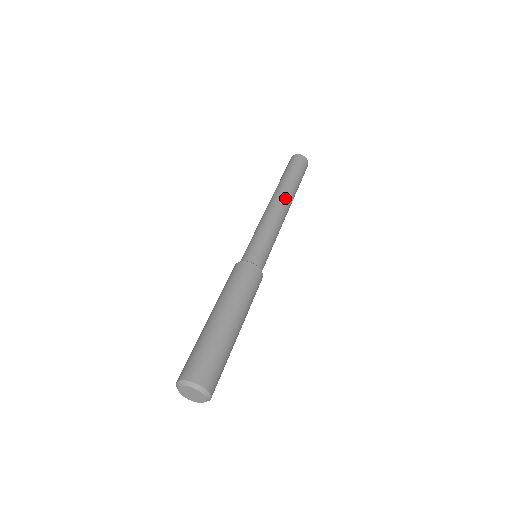
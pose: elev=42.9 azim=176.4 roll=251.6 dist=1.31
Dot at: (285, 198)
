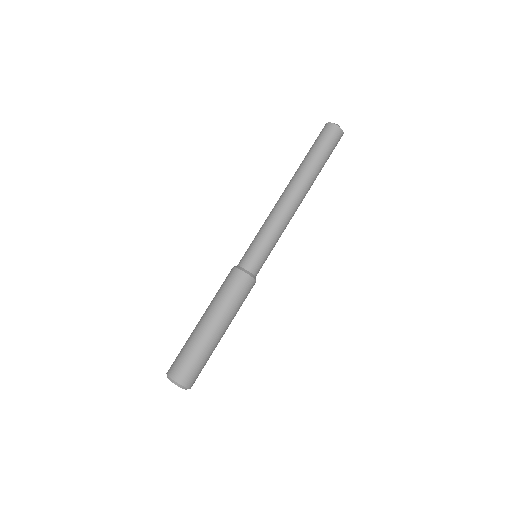
Dot at: (290, 185)
